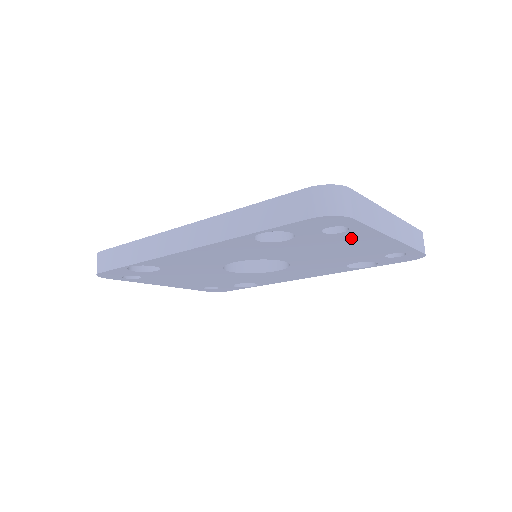
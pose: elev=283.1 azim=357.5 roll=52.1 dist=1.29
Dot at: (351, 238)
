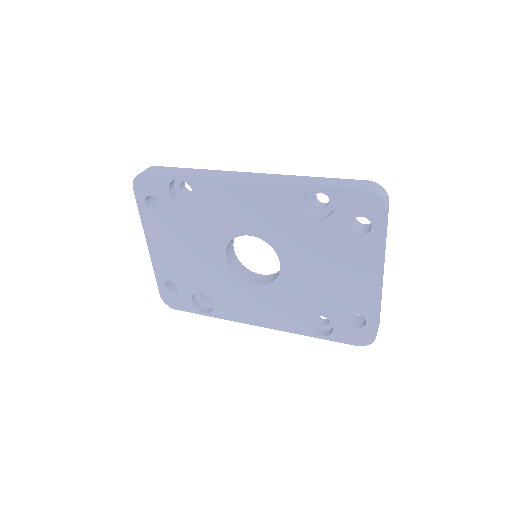
Dot at: (358, 252)
